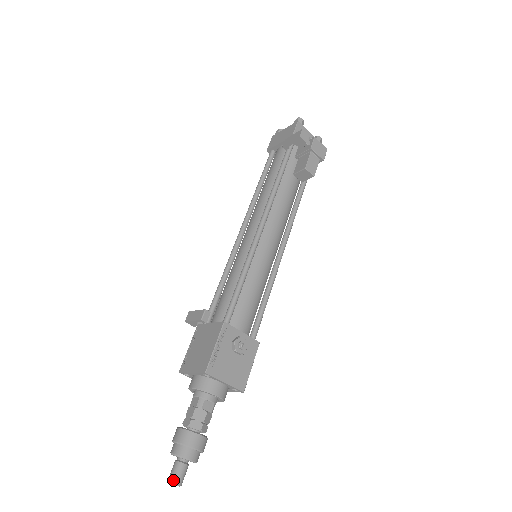
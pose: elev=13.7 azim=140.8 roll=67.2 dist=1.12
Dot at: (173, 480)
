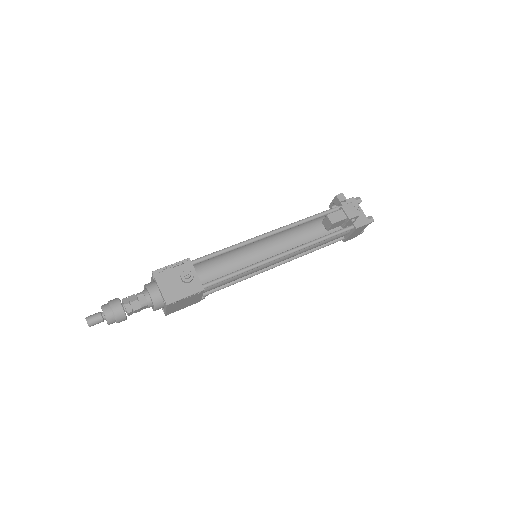
Dot at: (88, 317)
